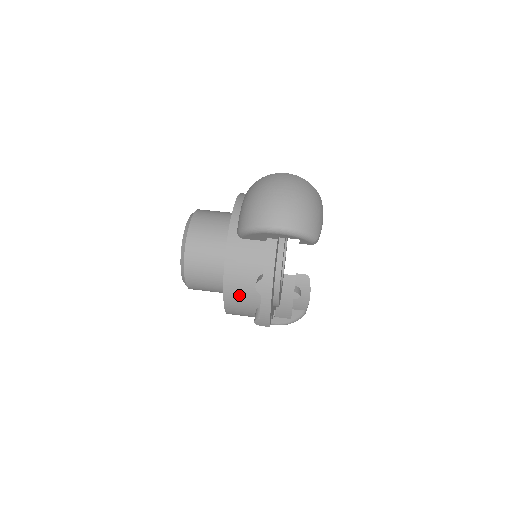
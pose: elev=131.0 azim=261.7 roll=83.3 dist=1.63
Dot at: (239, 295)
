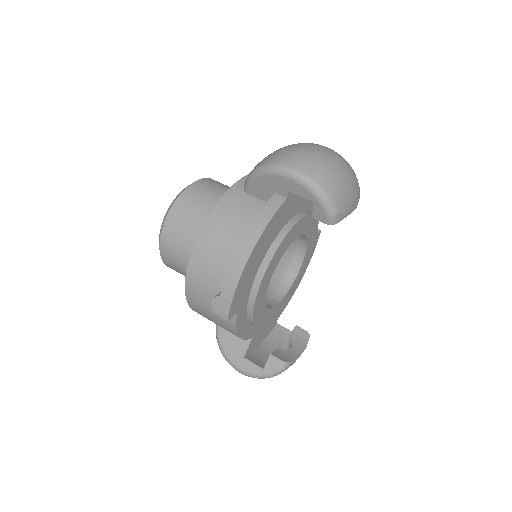
Dot at: (210, 258)
